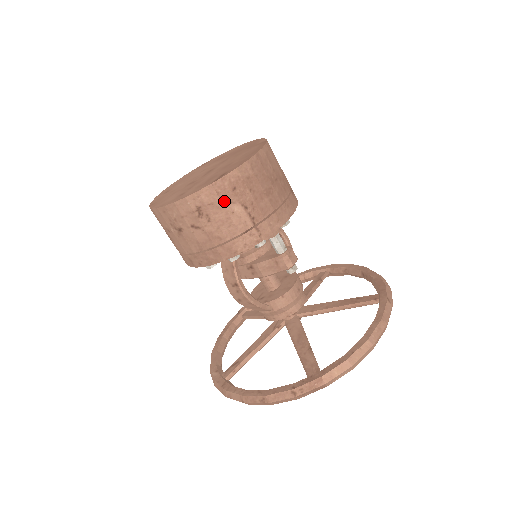
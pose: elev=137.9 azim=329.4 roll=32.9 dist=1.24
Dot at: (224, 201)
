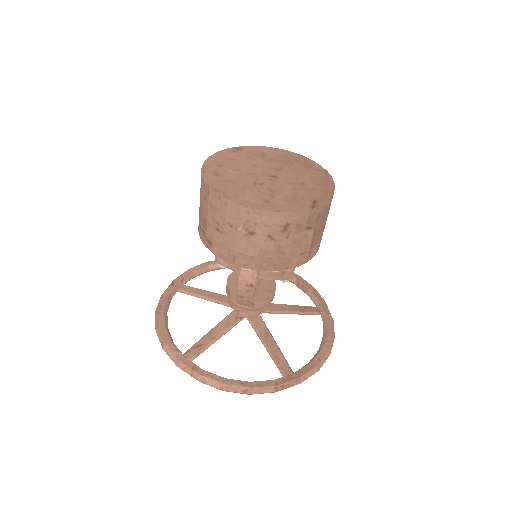
Dot at: (308, 226)
